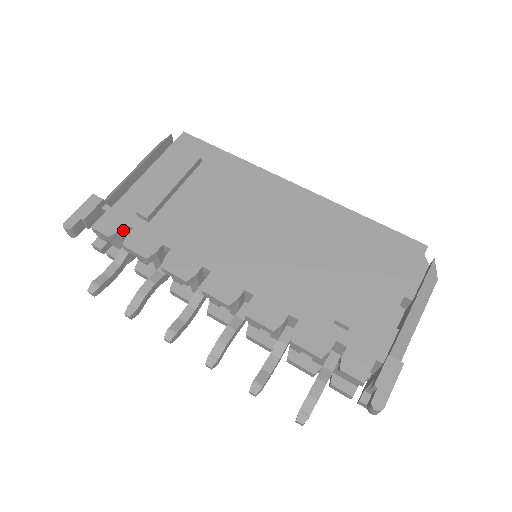
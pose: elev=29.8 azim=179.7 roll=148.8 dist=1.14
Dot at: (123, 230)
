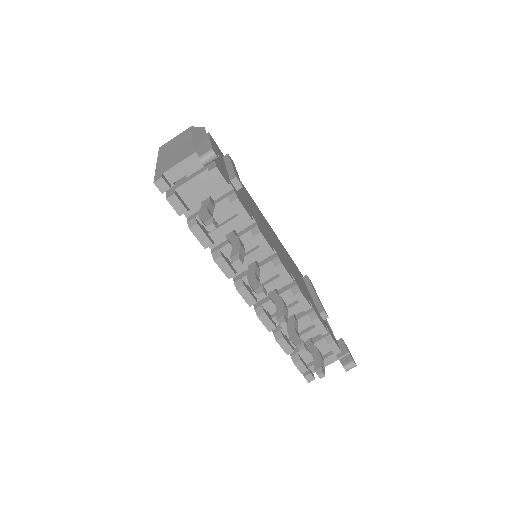
Dot at: occluded
